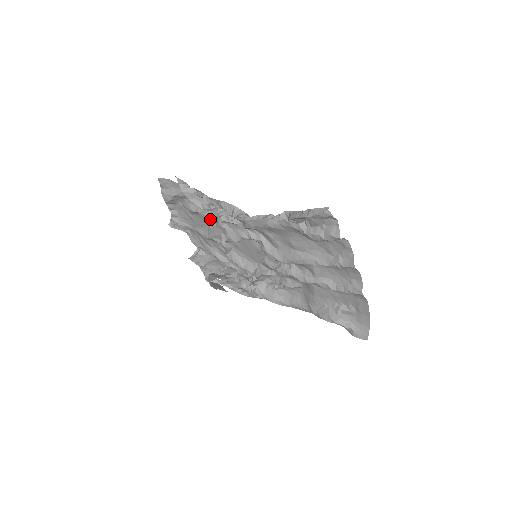
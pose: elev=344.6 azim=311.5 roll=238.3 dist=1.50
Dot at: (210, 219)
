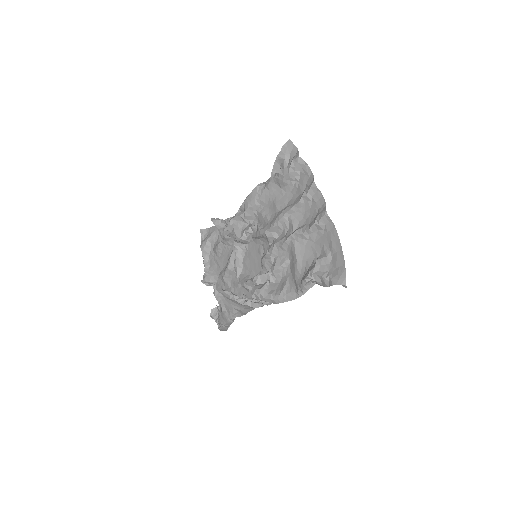
Dot at: (226, 234)
